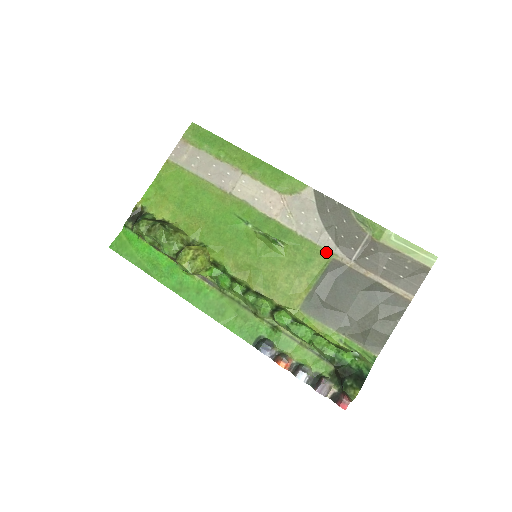
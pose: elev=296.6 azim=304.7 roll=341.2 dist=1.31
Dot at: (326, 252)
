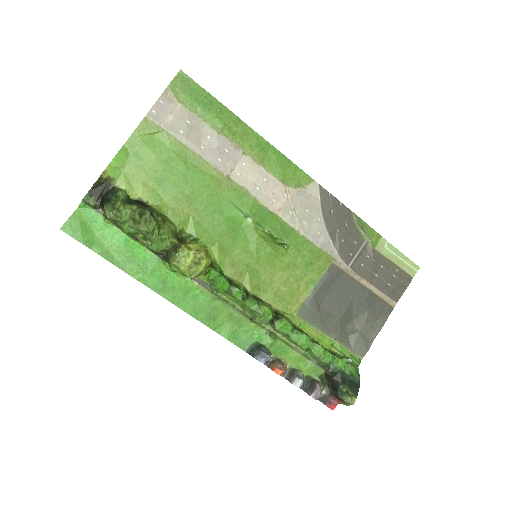
Dot at: (326, 256)
